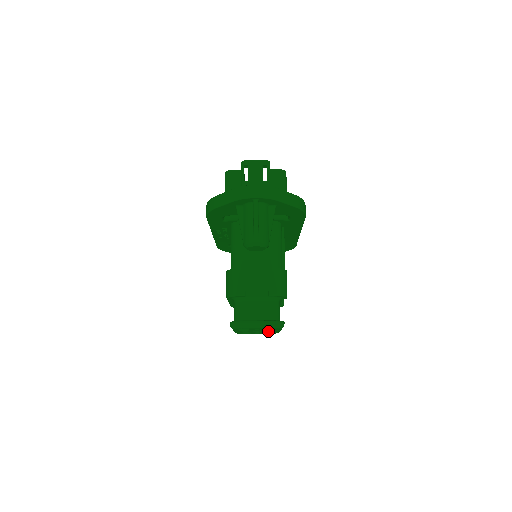
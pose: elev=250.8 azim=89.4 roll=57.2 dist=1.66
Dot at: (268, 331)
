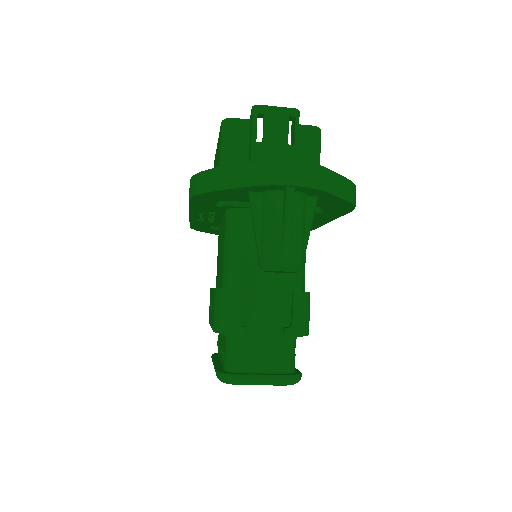
Dot at: occluded
